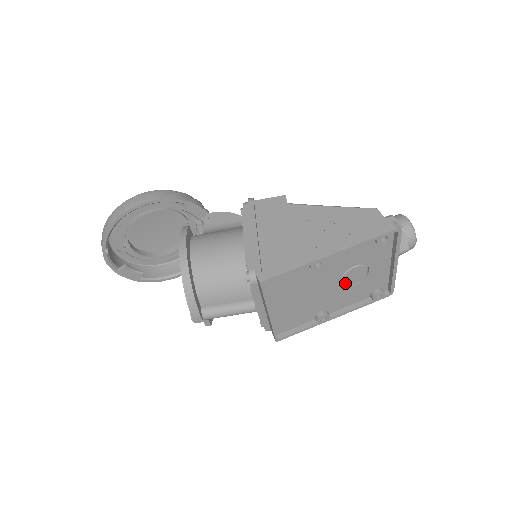
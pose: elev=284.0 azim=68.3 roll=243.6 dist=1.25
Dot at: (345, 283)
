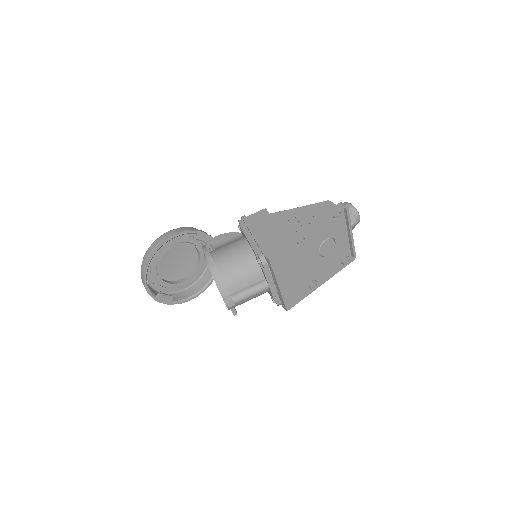
Dot at: (322, 254)
